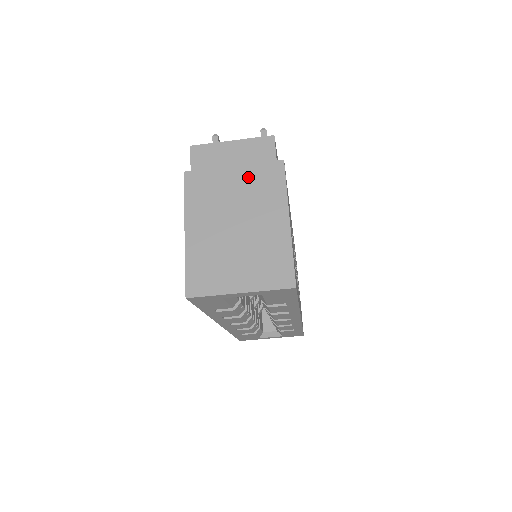
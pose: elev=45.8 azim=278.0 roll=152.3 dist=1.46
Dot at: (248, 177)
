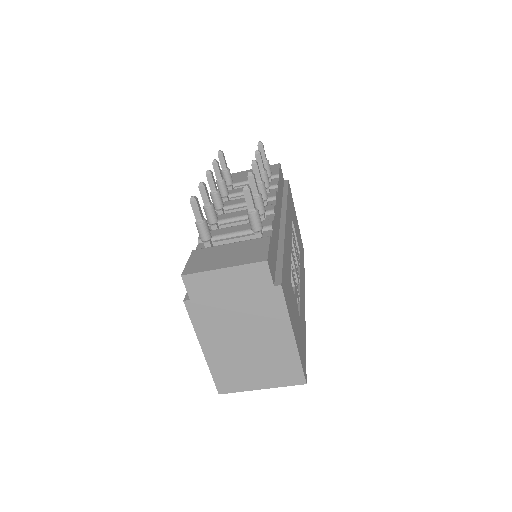
Dot at: (248, 303)
